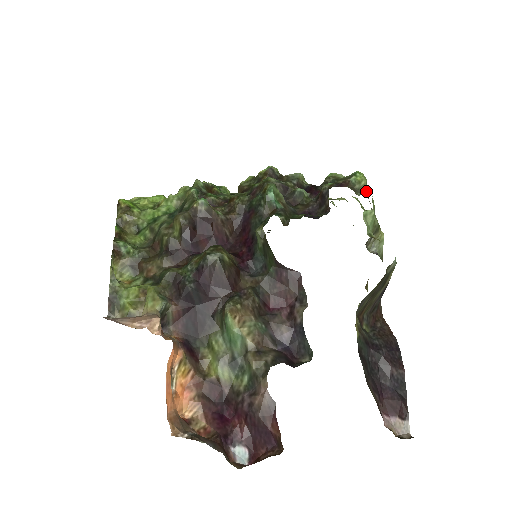
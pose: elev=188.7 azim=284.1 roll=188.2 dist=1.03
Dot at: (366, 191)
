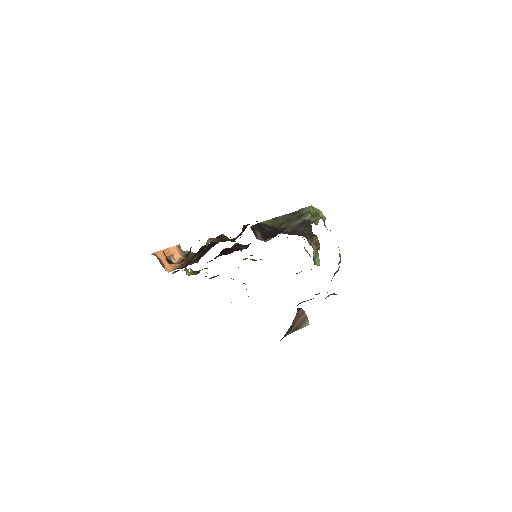
Dot at: occluded
